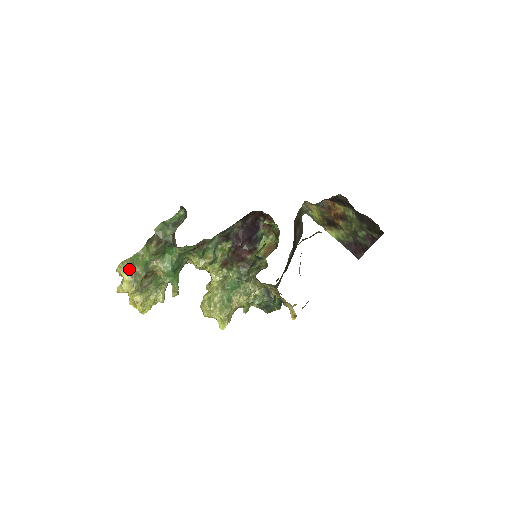
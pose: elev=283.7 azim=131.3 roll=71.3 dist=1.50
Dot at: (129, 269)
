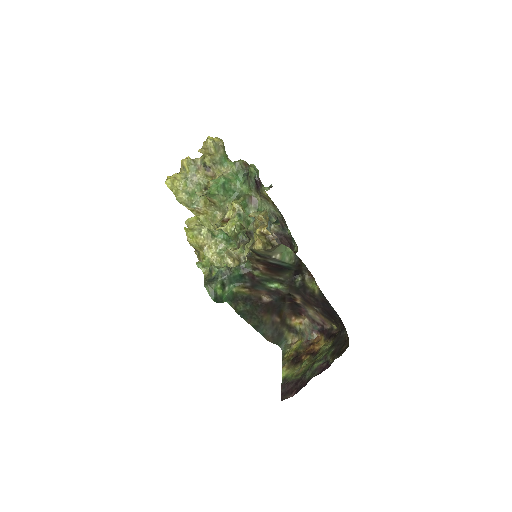
Dot at: (222, 142)
